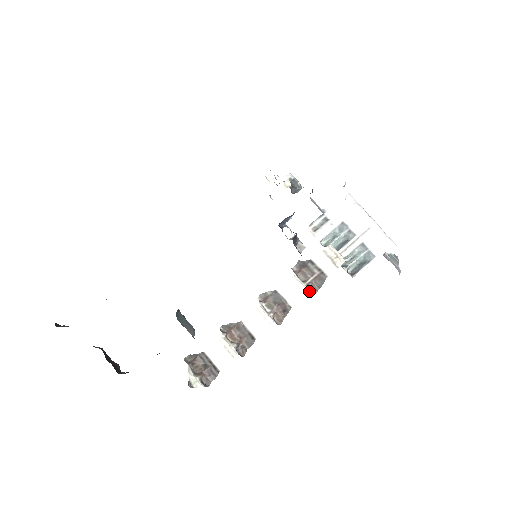
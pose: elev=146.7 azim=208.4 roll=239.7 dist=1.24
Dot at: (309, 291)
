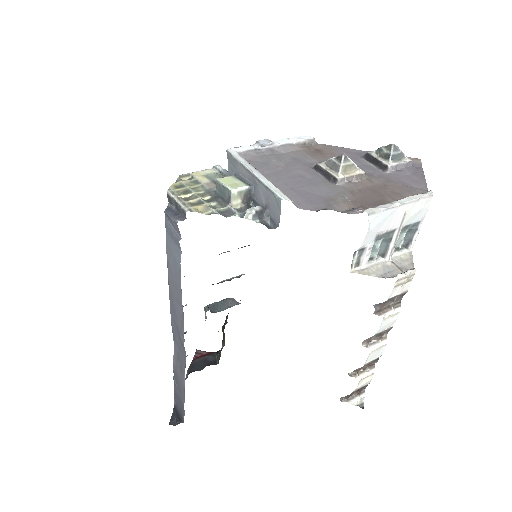
Dot at: occluded
